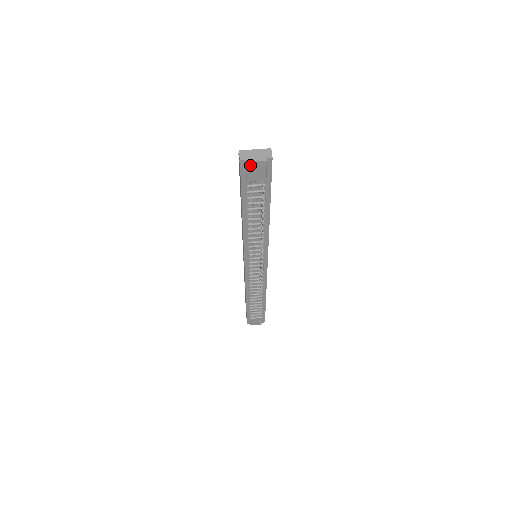
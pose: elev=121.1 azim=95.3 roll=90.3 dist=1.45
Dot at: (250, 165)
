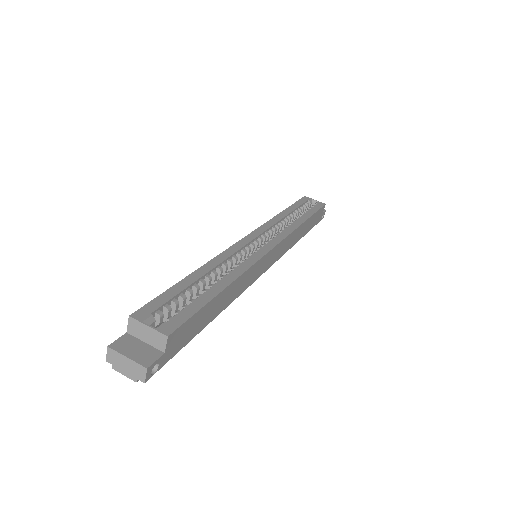
Dot at: (122, 367)
